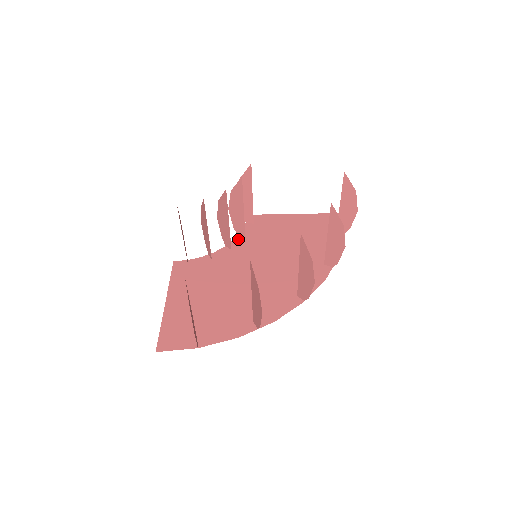
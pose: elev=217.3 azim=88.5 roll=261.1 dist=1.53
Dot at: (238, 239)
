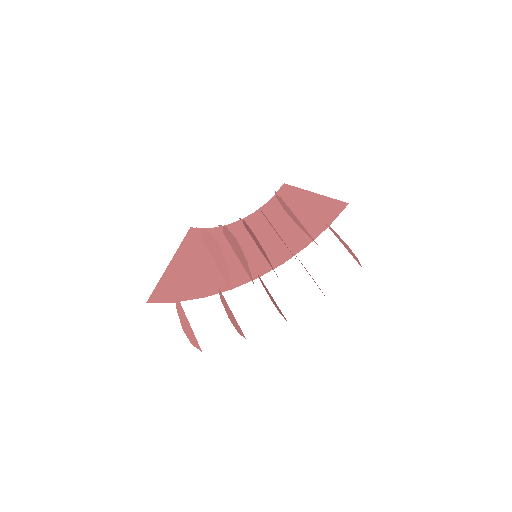
Dot at: (256, 214)
